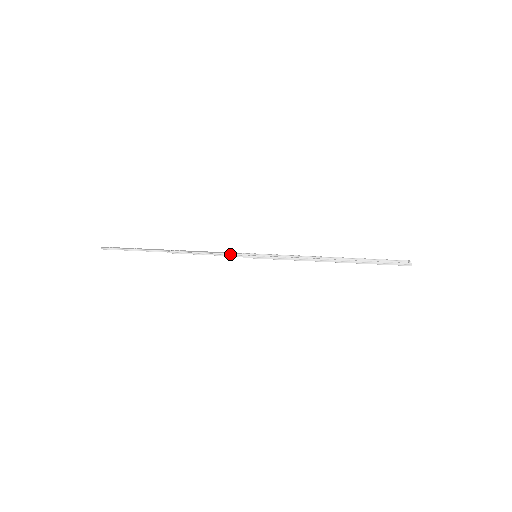
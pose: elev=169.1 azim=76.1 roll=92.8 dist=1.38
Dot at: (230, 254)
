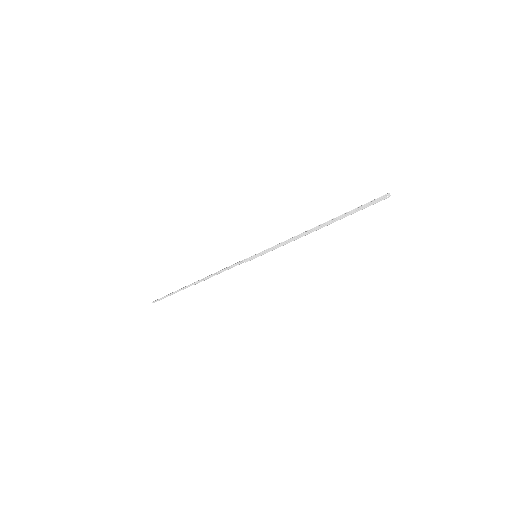
Dot at: (235, 264)
